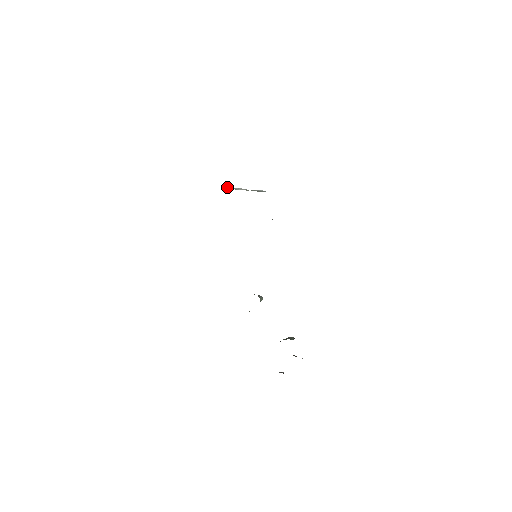
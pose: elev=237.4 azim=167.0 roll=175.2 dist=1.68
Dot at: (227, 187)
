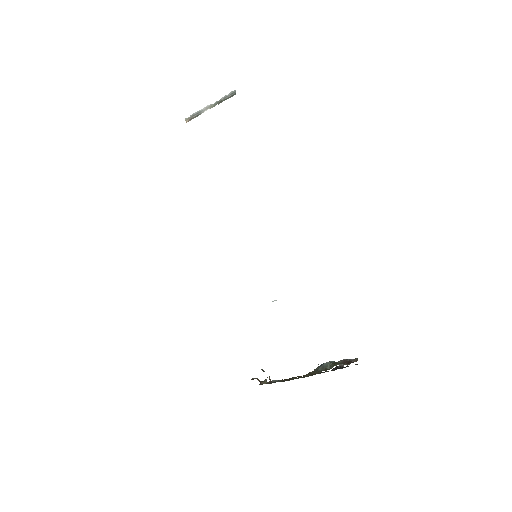
Dot at: occluded
